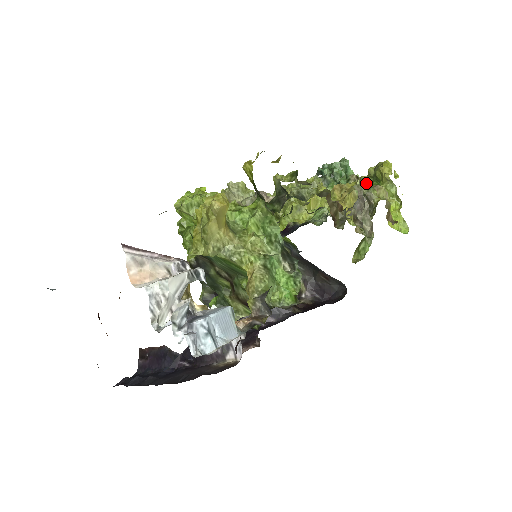
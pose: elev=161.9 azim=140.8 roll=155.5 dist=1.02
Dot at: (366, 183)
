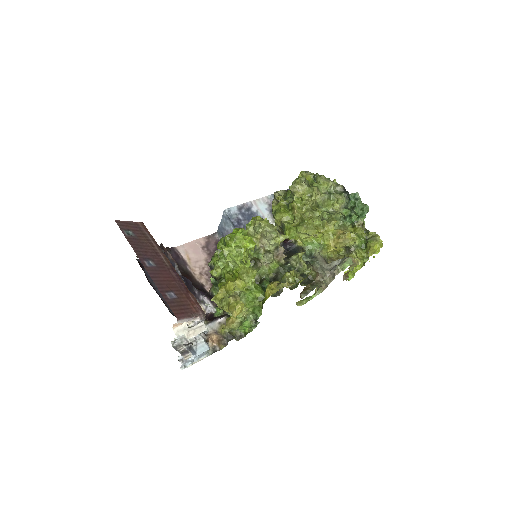
Dot at: occluded
